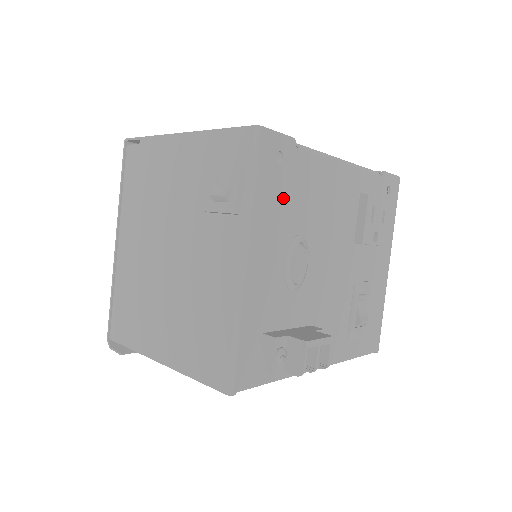
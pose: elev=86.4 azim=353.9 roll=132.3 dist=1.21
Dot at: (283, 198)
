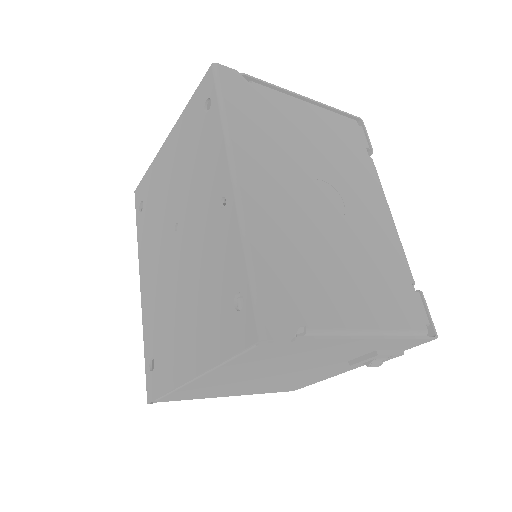
Dot at: occluded
